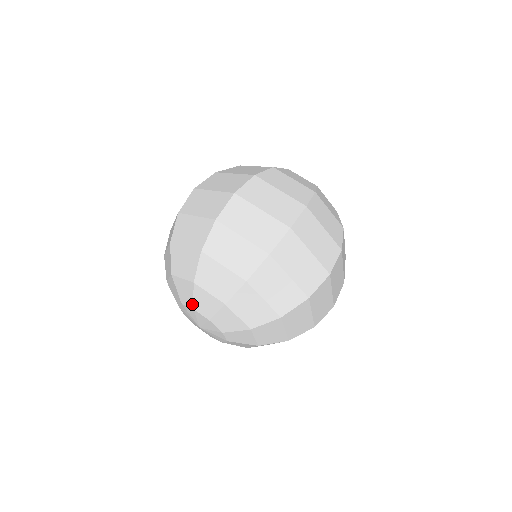
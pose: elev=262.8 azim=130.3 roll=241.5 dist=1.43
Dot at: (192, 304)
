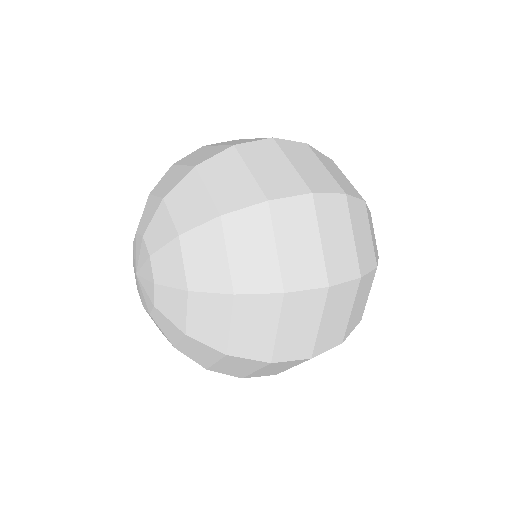
Dot at: (154, 250)
